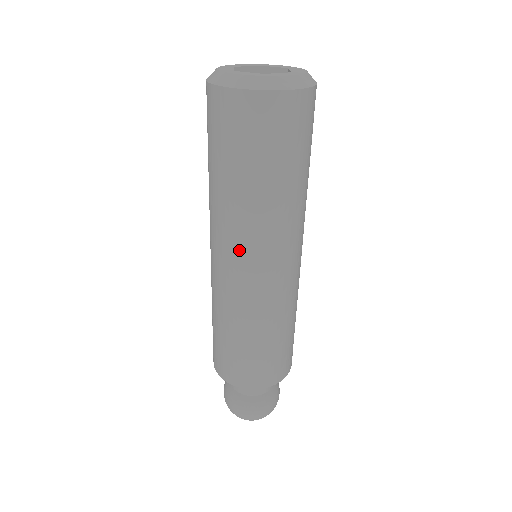
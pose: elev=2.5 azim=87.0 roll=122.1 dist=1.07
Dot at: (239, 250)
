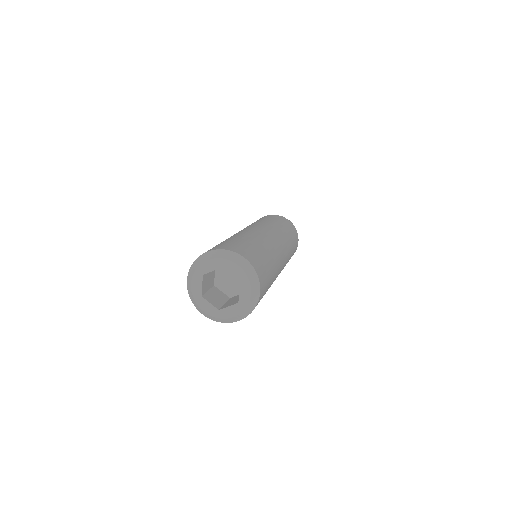
Dot at: occluded
